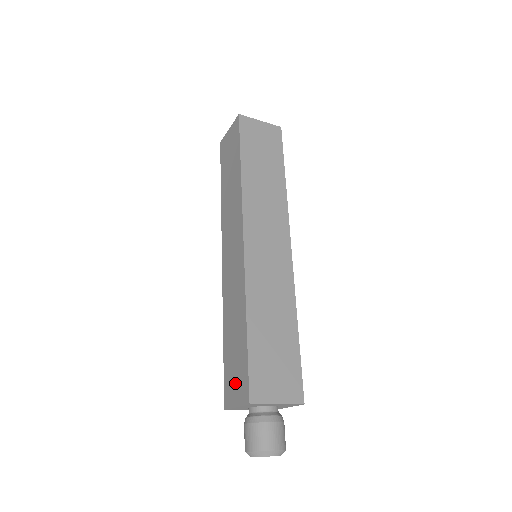
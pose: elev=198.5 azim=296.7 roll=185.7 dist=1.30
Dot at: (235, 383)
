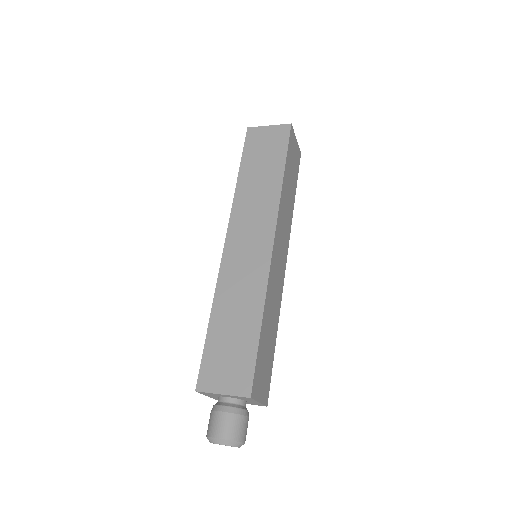
Dot at: occluded
